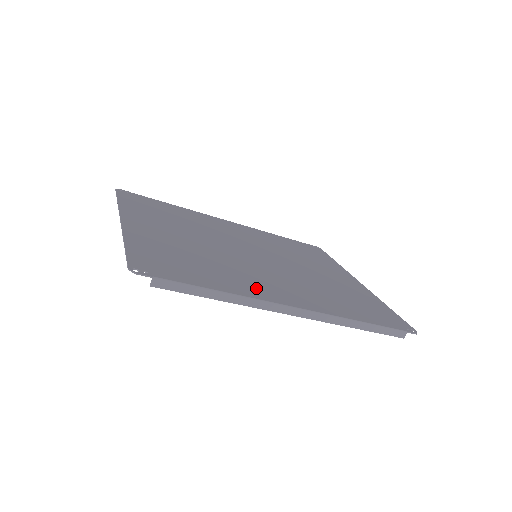
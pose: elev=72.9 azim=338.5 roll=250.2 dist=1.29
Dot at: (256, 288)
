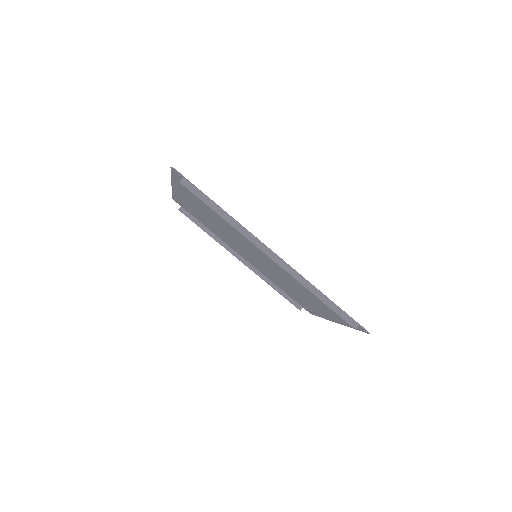
Dot at: occluded
